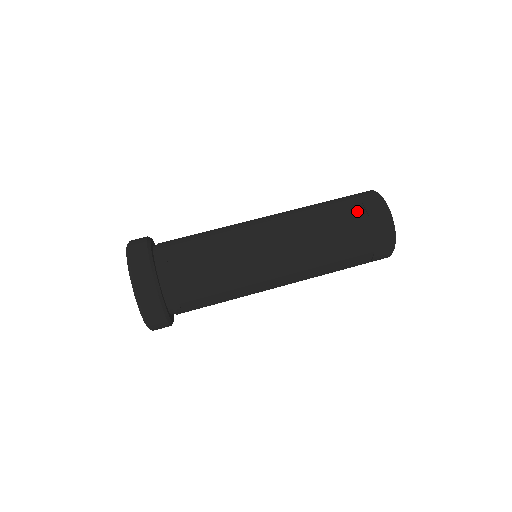
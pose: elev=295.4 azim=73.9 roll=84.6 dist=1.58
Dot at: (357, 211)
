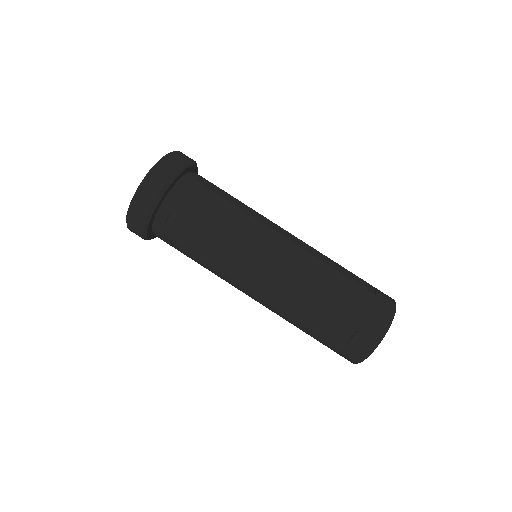
Dot at: (345, 330)
